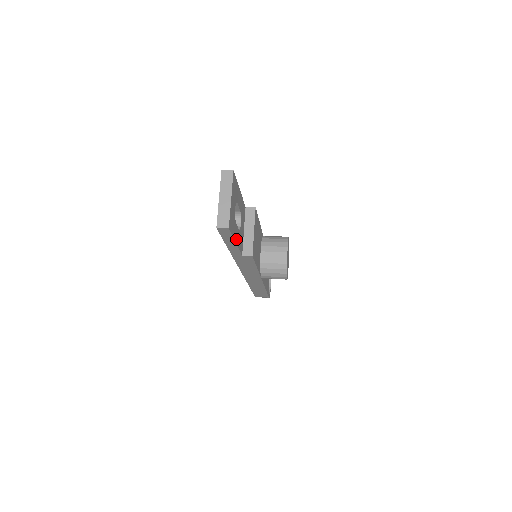
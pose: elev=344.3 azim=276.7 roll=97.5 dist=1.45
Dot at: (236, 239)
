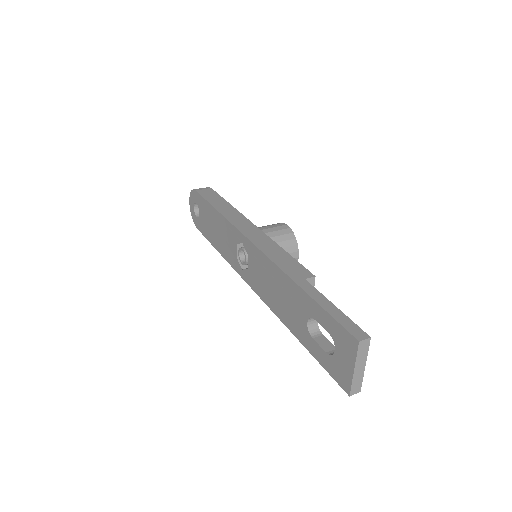
Dot at: occluded
